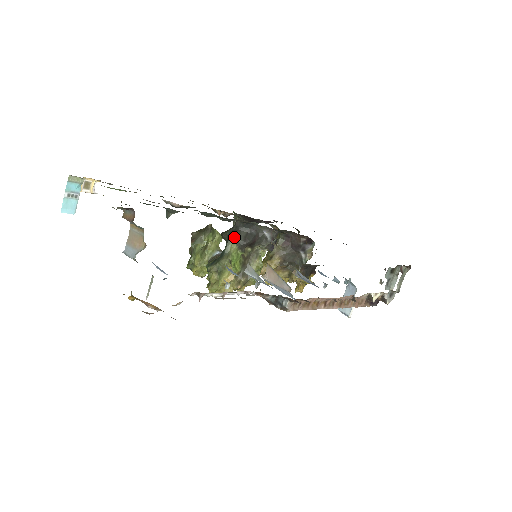
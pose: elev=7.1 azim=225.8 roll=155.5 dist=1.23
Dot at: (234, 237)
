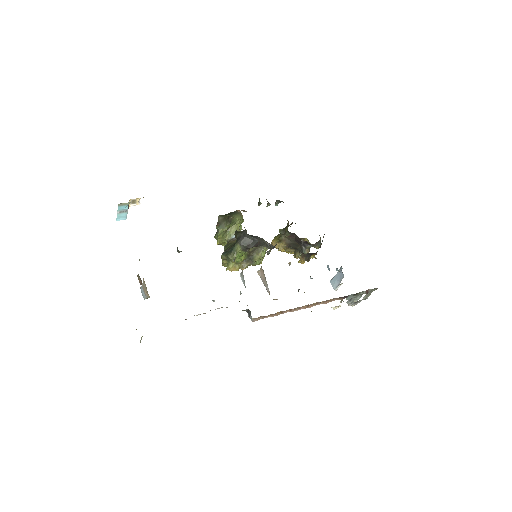
Dot at: (240, 242)
